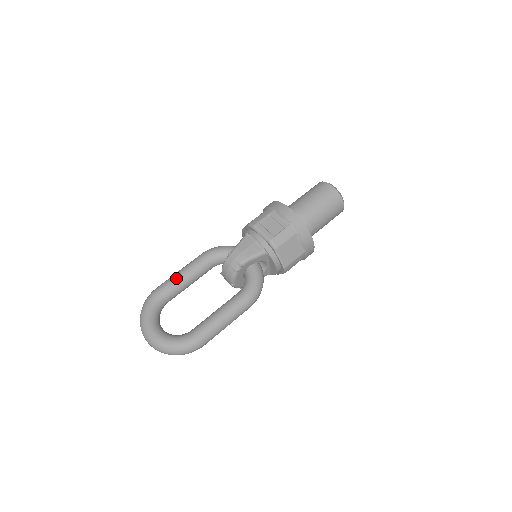
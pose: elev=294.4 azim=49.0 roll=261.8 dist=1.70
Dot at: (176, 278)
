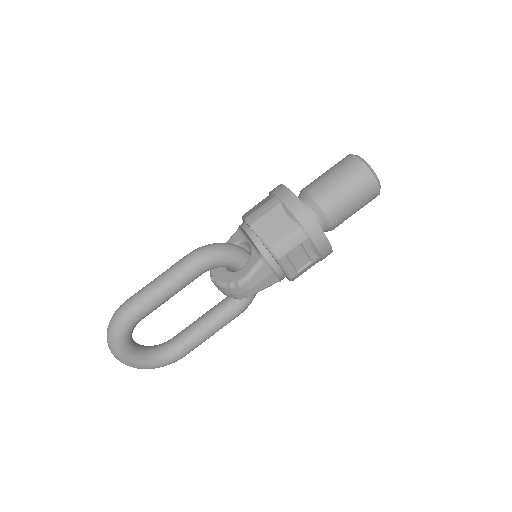
Dot at: (159, 301)
